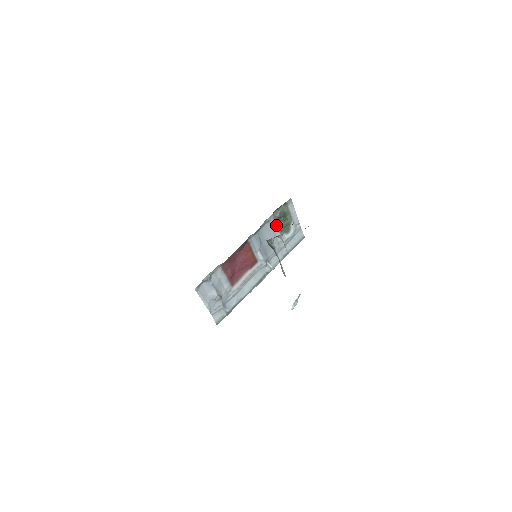
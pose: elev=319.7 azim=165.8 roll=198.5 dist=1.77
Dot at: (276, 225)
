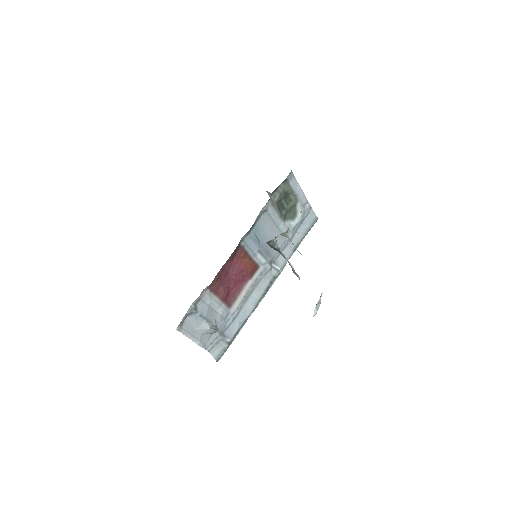
Dot at: (276, 212)
